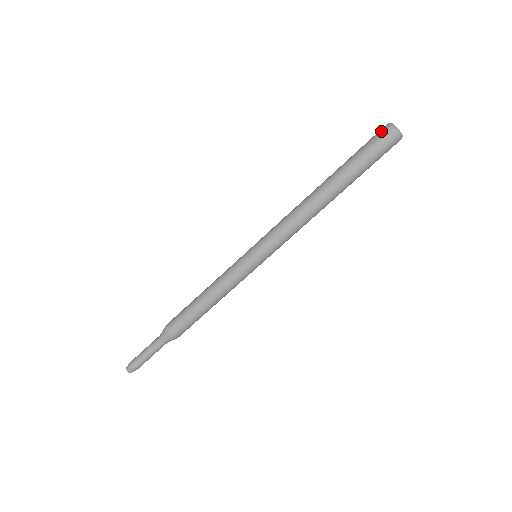
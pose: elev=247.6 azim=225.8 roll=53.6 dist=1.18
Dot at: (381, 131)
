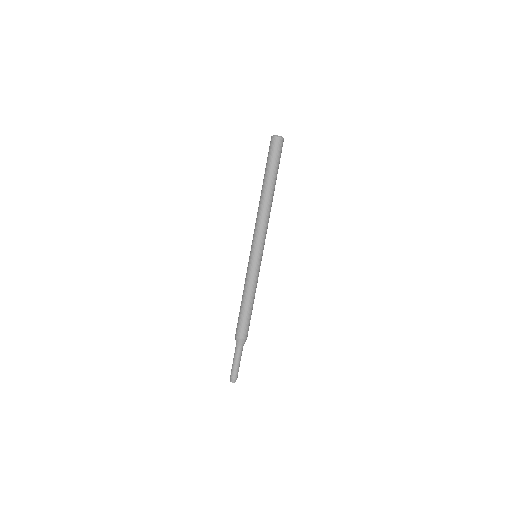
Dot at: (270, 143)
